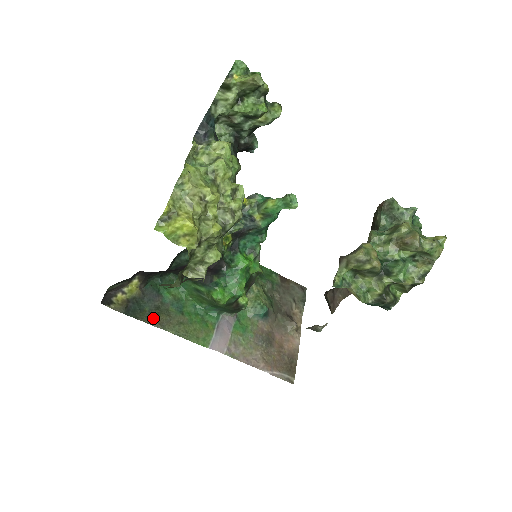
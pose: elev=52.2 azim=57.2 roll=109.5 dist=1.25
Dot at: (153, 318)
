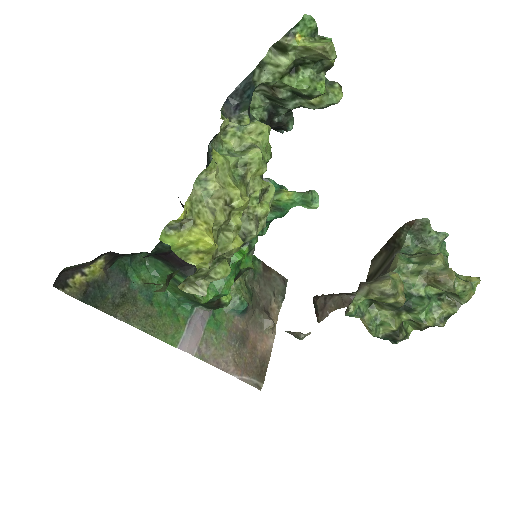
Dot at: (116, 308)
